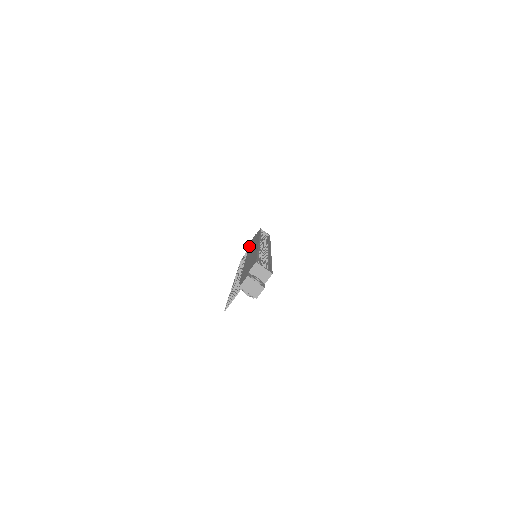
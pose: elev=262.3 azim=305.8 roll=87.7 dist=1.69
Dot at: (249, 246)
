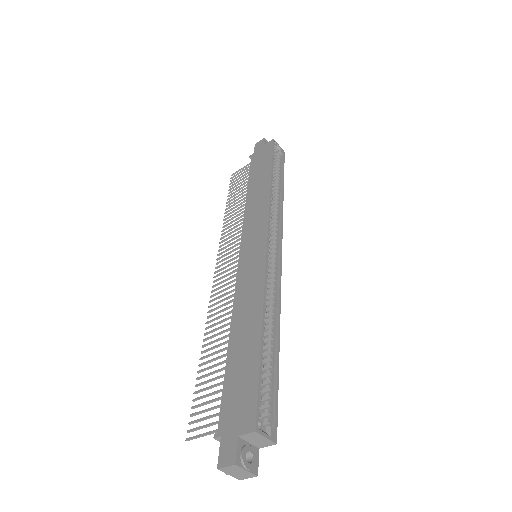
Dot at: (249, 182)
